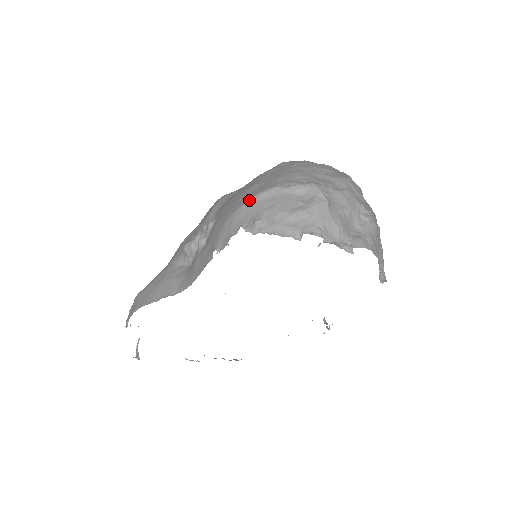
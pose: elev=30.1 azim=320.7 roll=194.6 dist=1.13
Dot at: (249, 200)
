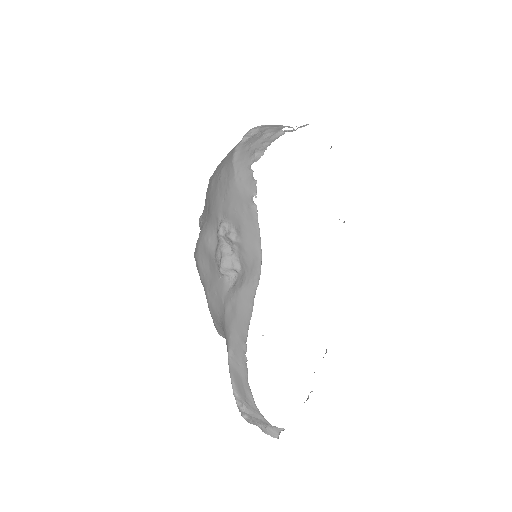
Dot at: (234, 162)
